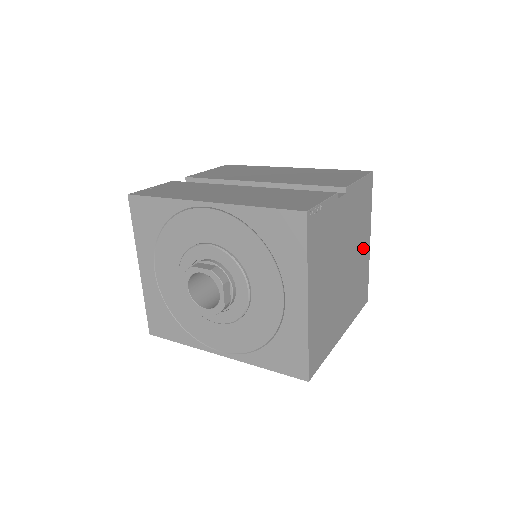
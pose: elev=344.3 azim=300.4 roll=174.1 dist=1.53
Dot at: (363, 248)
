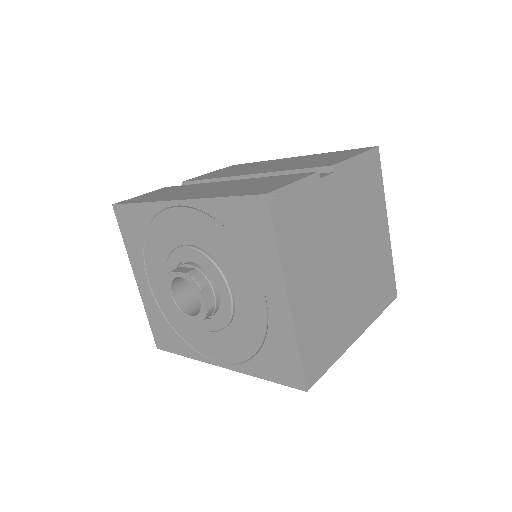
Dot at: (377, 235)
